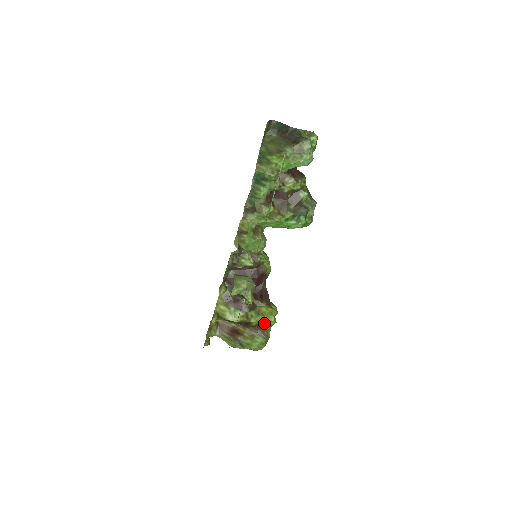
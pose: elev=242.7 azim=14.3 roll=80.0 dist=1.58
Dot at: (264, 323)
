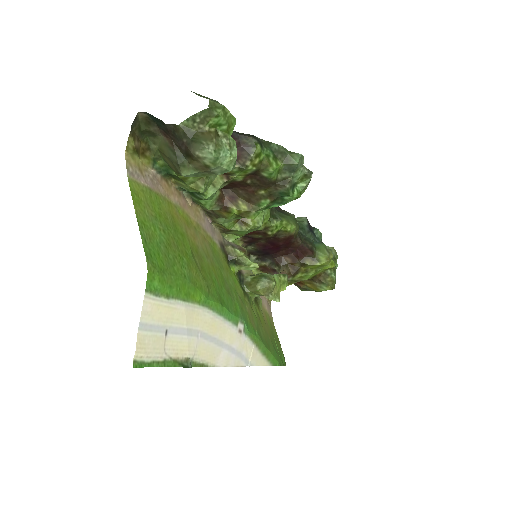
Dot at: (321, 271)
